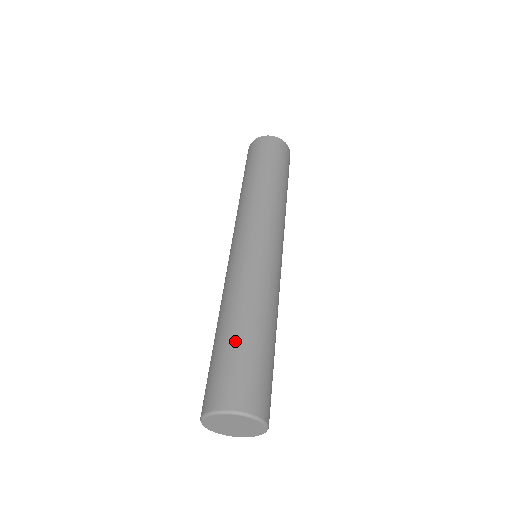
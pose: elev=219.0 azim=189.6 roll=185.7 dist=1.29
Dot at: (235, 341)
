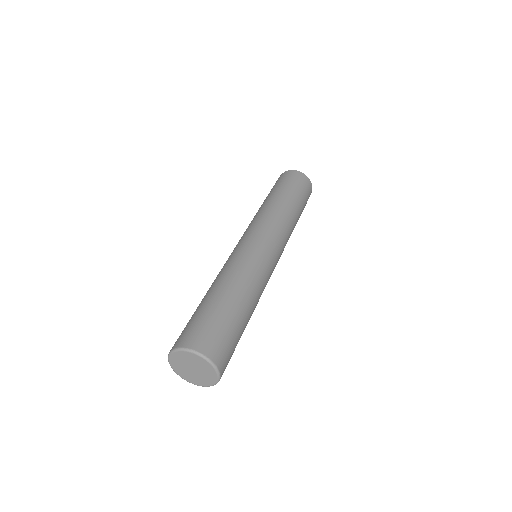
Dot at: (197, 308)
